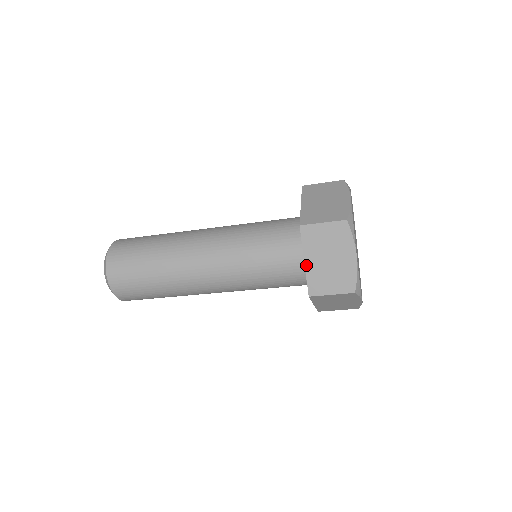
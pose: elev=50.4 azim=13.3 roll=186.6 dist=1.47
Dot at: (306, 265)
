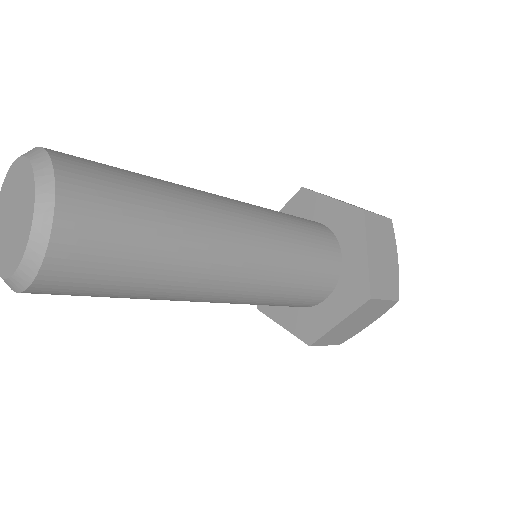
Dot at: (337, 326)
